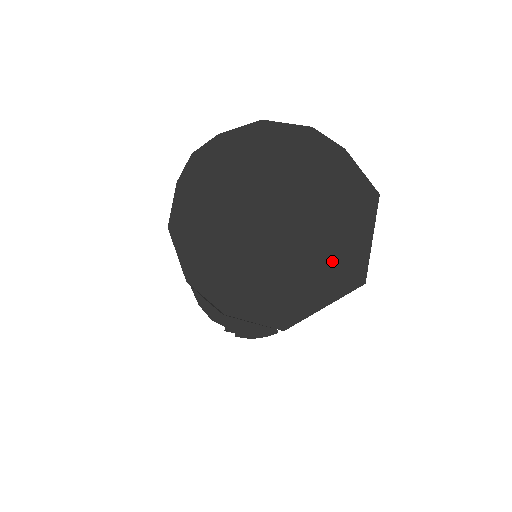
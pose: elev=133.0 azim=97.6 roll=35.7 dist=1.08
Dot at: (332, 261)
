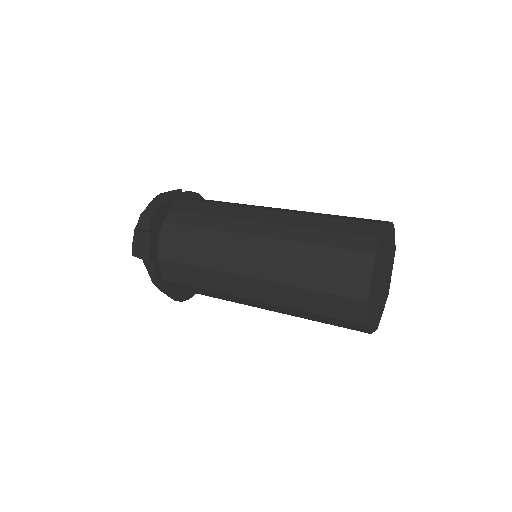
Dot at: (387, 289)
